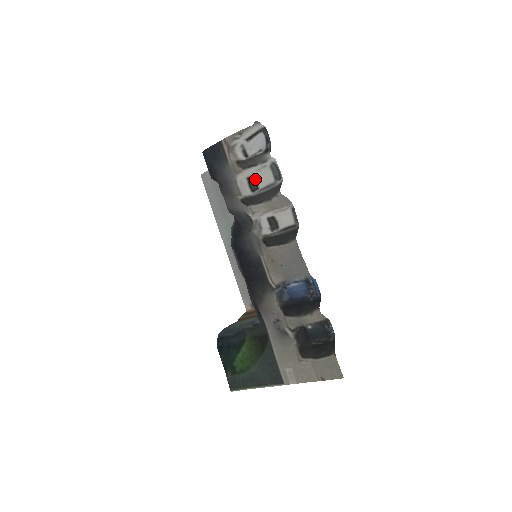
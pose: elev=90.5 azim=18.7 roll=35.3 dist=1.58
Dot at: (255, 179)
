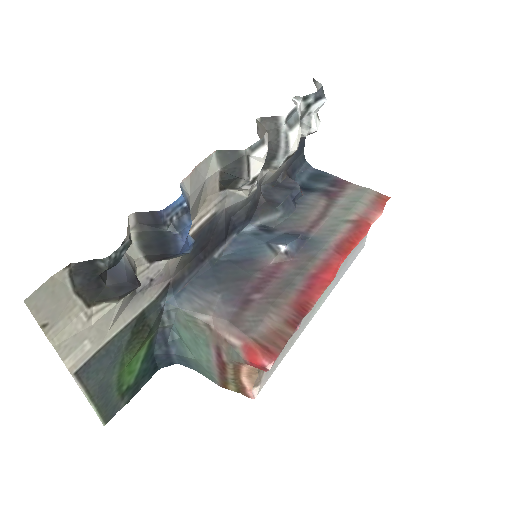
Dot at: occluded
